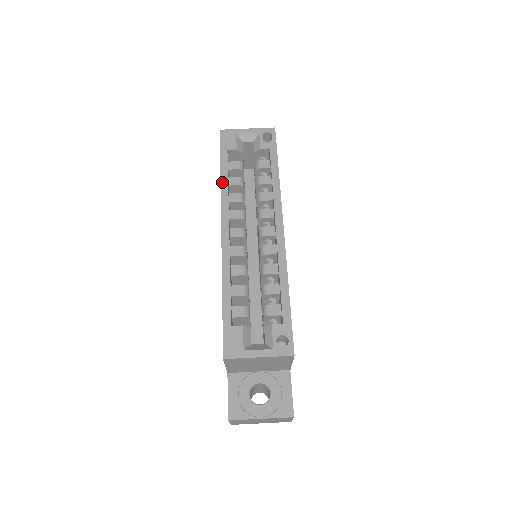
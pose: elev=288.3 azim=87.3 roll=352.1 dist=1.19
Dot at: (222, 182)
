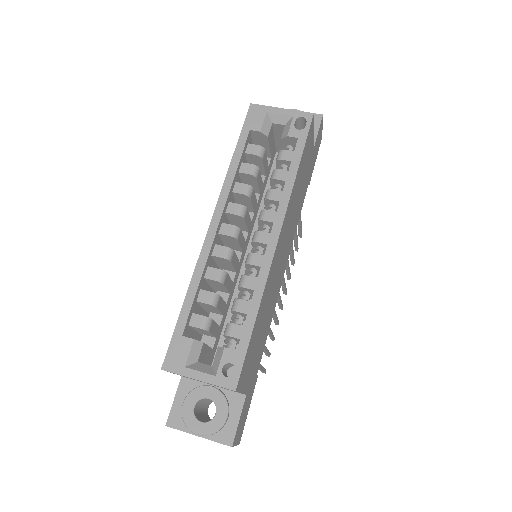
Dot at: (230, 167)
